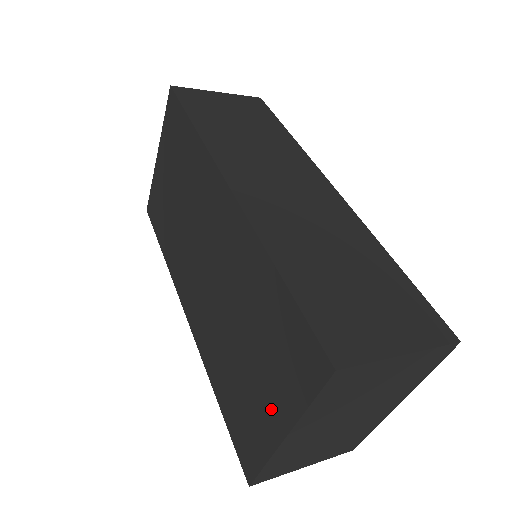
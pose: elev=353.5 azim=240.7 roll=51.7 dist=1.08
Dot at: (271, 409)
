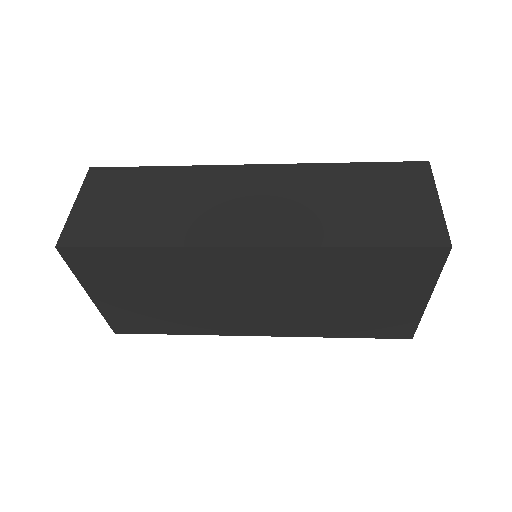
Dot at: (406, 300)
